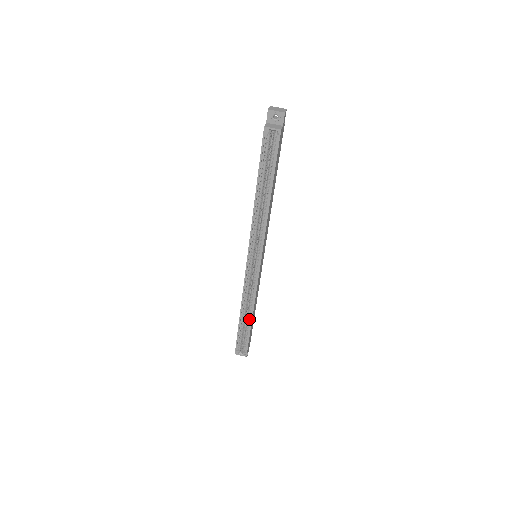
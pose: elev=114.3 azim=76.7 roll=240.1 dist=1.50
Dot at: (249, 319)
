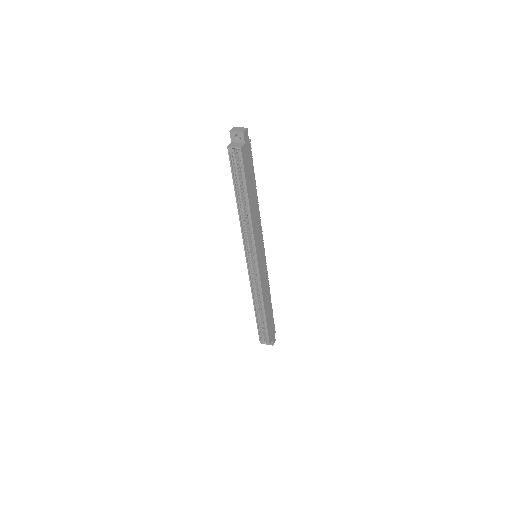
Dot at: (263, 312)
